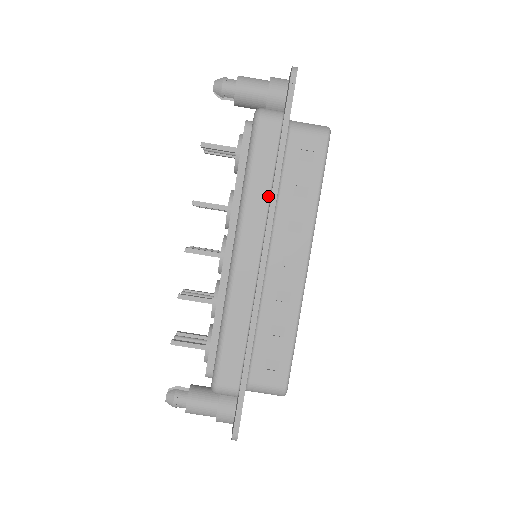
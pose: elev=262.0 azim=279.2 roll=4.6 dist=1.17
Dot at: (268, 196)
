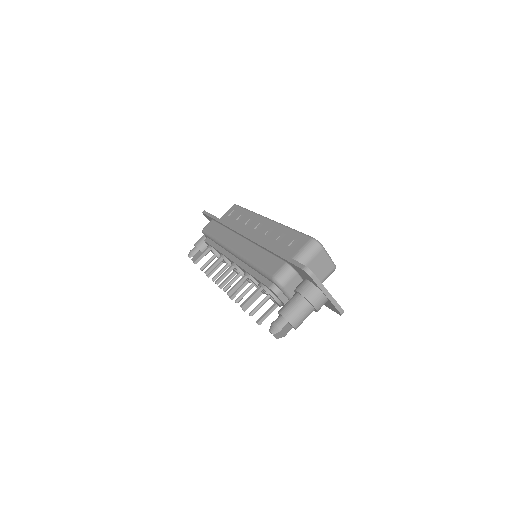
Dot at: (227, 230)
